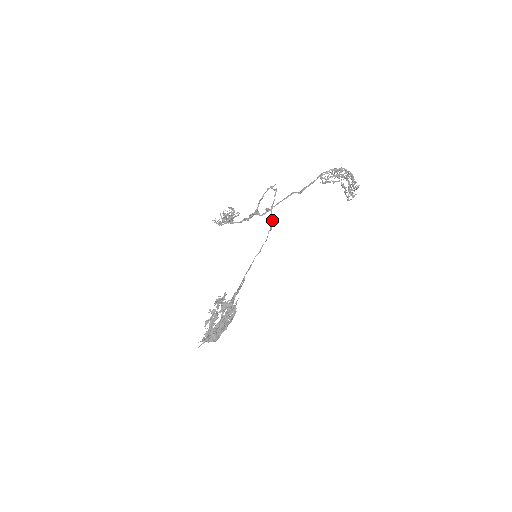
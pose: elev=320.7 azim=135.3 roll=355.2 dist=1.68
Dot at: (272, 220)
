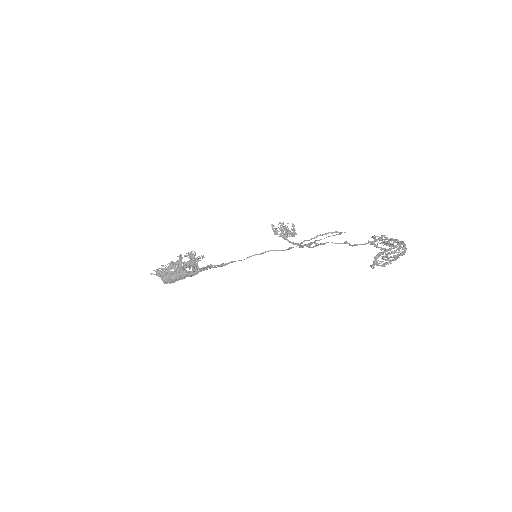
Dot at: (301, 245)
